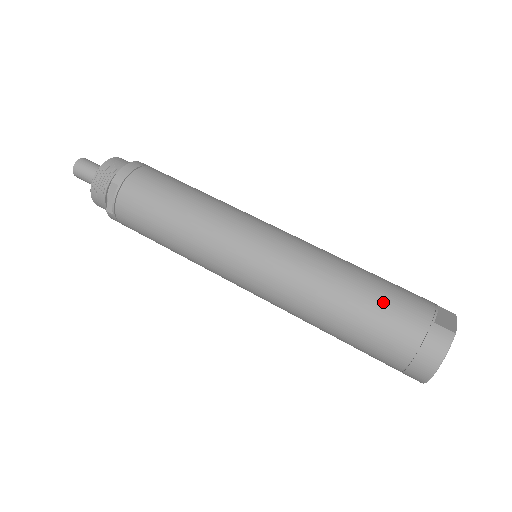
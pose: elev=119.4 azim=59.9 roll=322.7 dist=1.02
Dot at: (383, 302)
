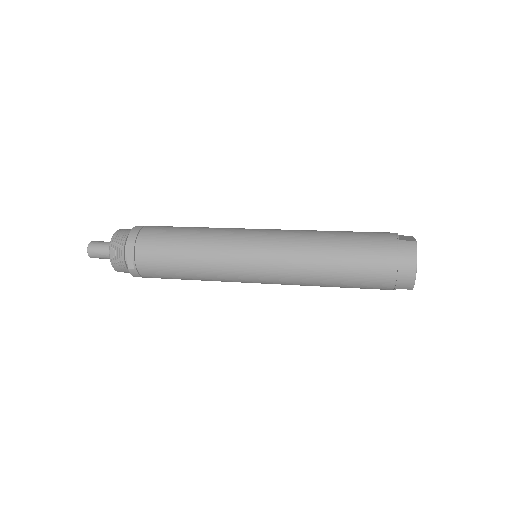
Dot at: (360, 241)
